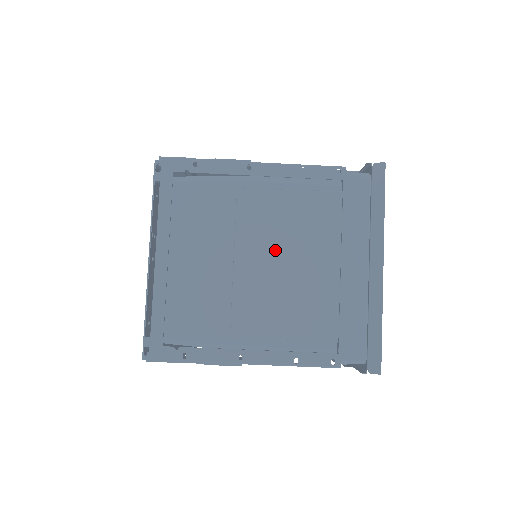
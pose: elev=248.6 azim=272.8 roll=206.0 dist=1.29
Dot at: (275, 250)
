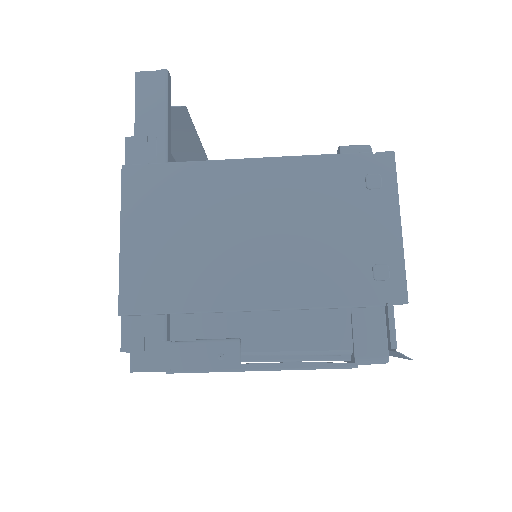
Dot at: occluded
